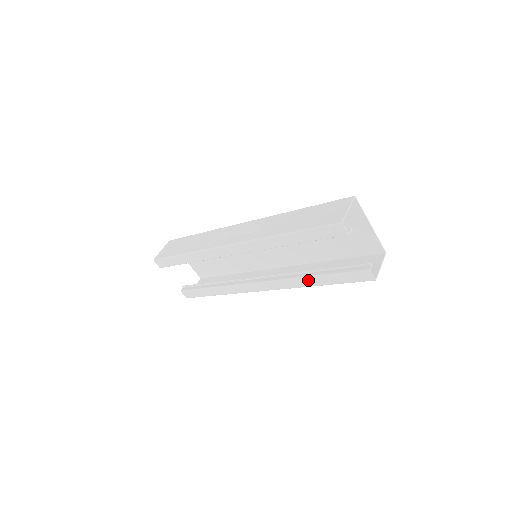
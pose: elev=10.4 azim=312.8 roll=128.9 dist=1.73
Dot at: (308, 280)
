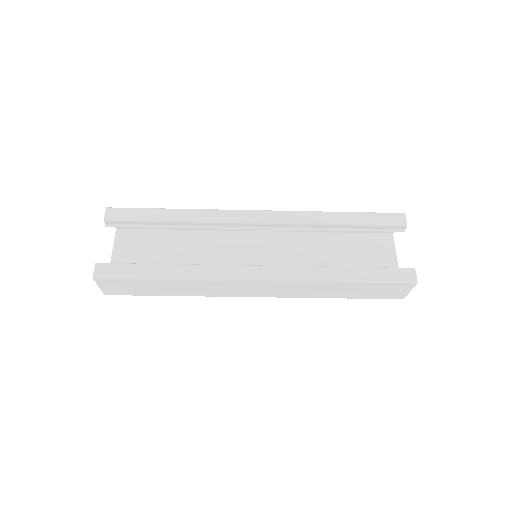
Dot at: (334, 271)
